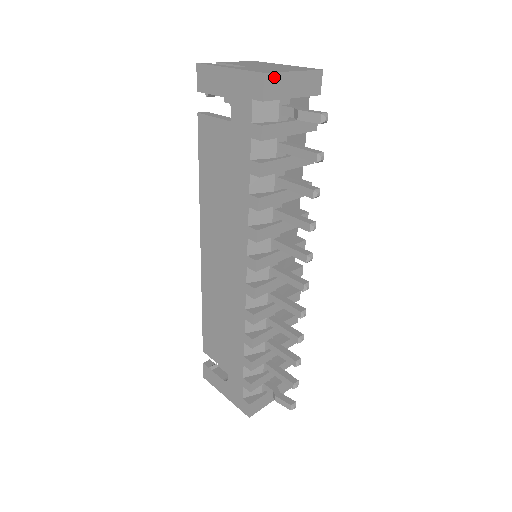
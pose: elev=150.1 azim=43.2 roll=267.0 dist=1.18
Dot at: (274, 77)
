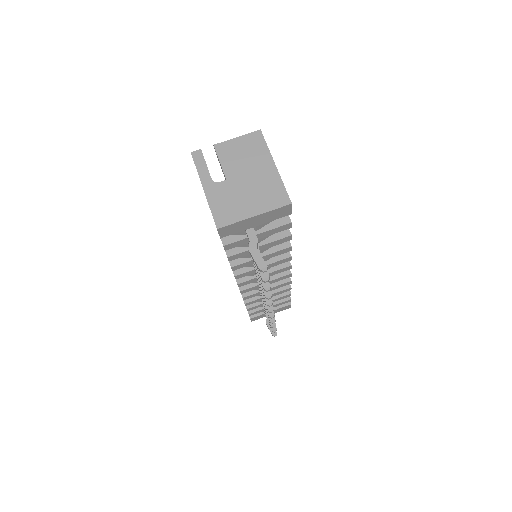
Dot at: (229, 226)
